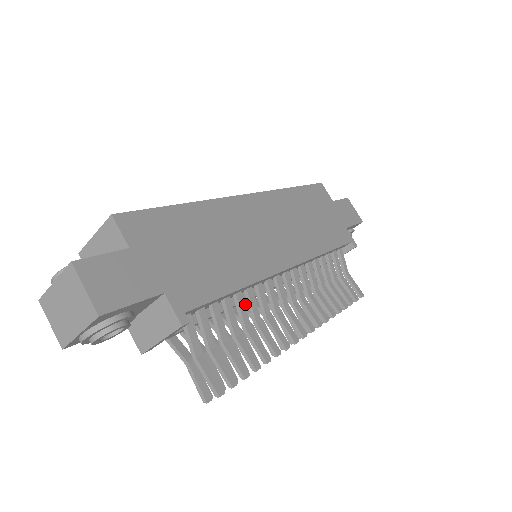
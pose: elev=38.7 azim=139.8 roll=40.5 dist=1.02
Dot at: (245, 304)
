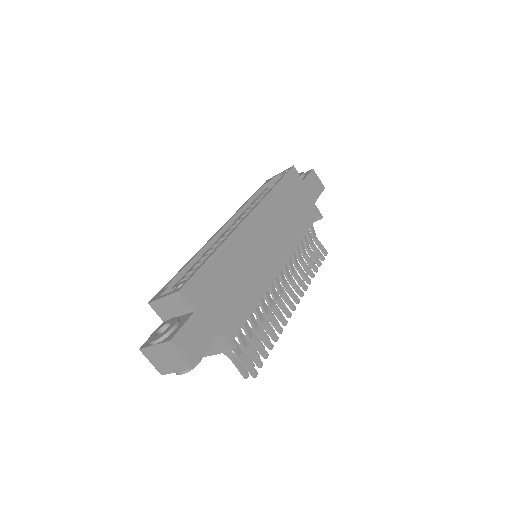
Dot at: occluded
